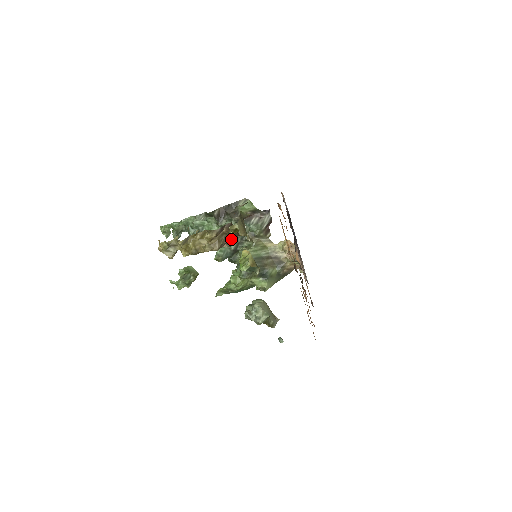
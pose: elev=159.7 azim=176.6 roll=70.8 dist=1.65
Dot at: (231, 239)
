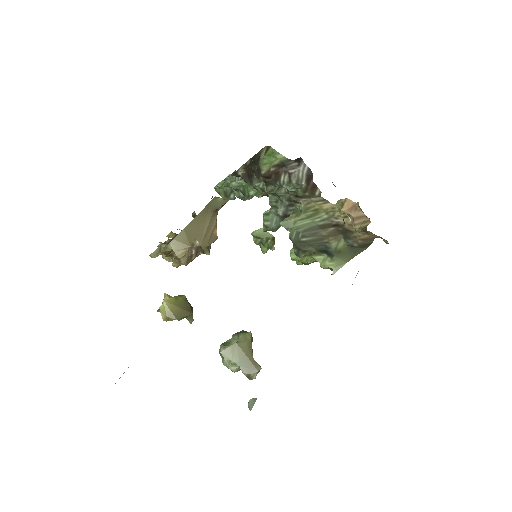
Dot at: (200, 247)
